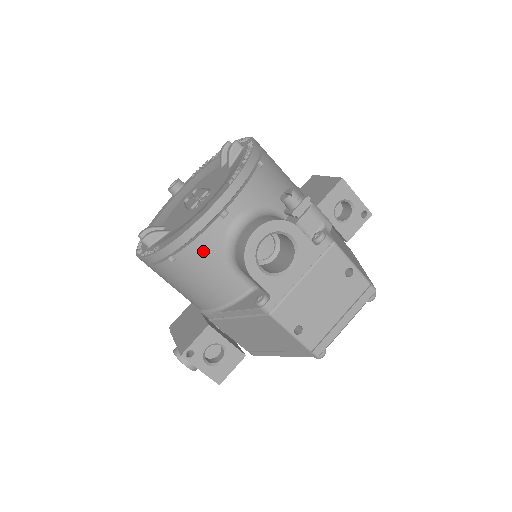
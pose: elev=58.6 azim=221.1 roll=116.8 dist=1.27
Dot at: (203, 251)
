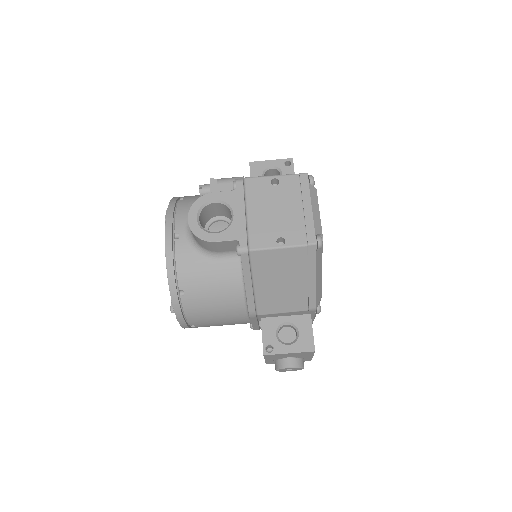
Dot at: (188, 268)
